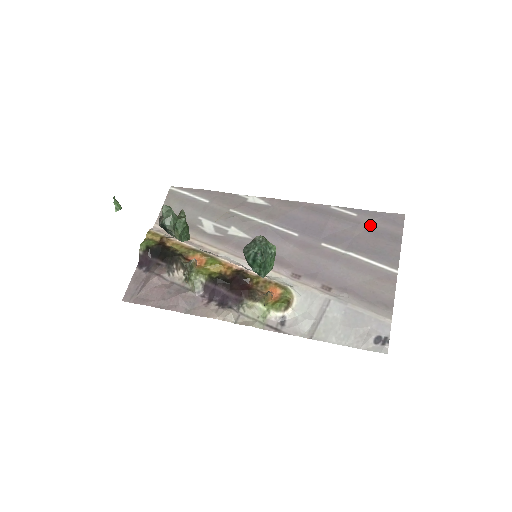
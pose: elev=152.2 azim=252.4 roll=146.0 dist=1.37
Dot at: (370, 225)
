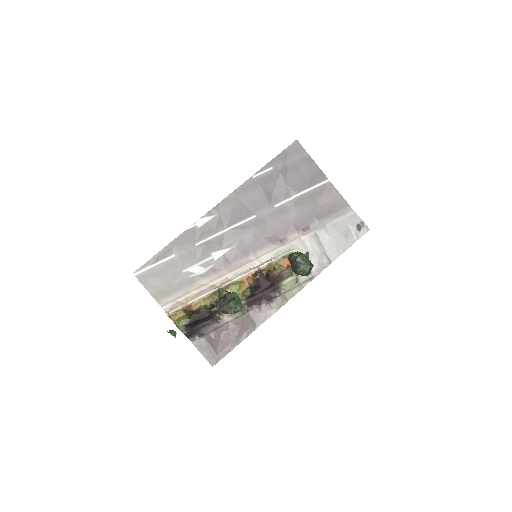
Dot at: (286, 166)
